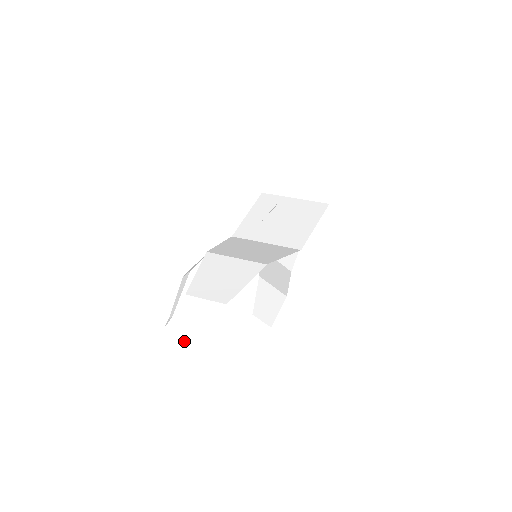
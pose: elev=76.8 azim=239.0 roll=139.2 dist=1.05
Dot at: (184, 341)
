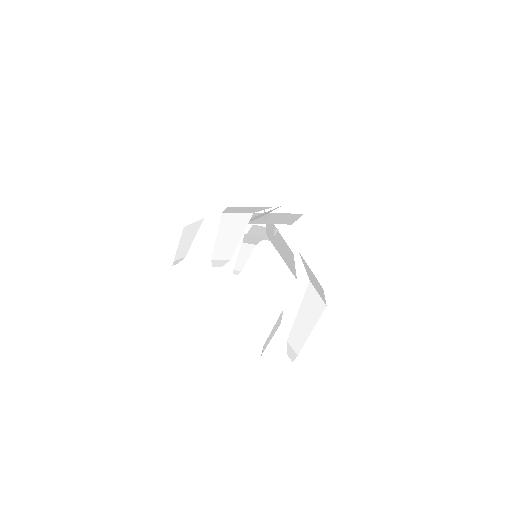
Dot at: (307, 314)
